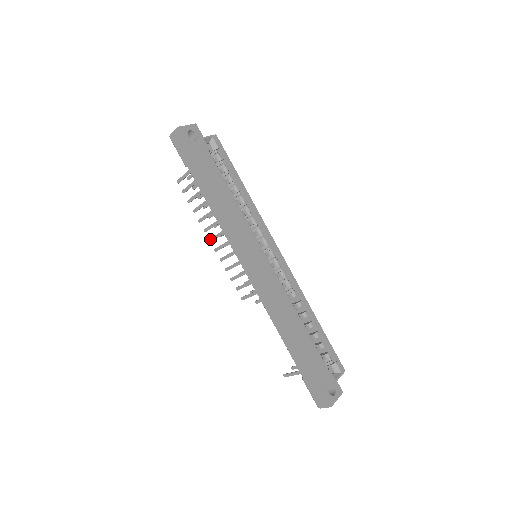
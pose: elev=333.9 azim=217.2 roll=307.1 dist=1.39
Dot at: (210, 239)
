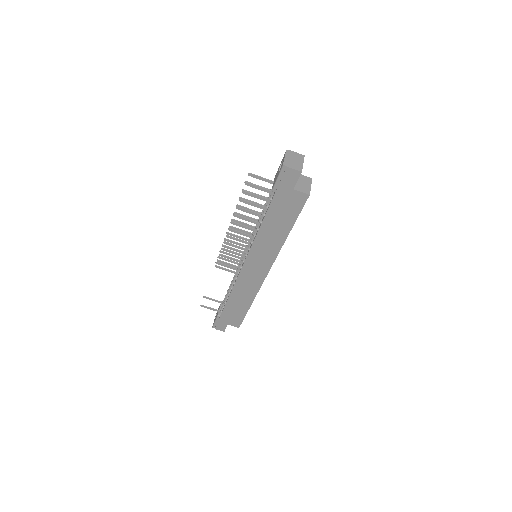
Dot at: (231, 229)
